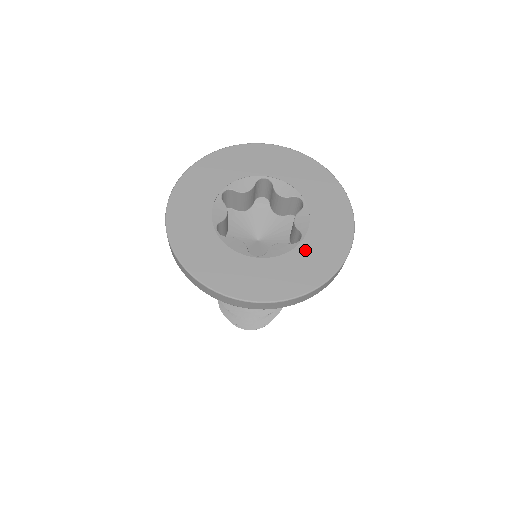
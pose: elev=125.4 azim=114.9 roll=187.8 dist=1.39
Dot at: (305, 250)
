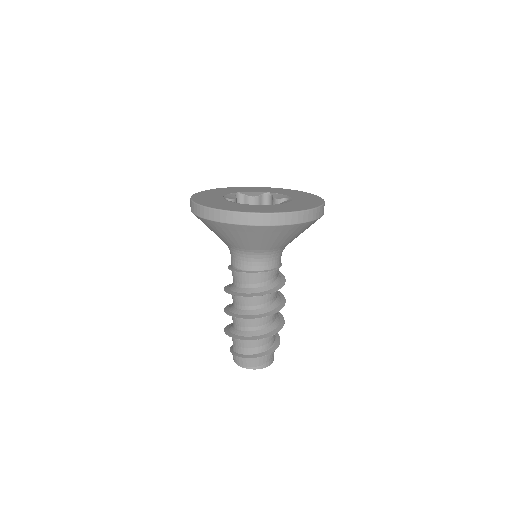
Dot at: (281, 205)
